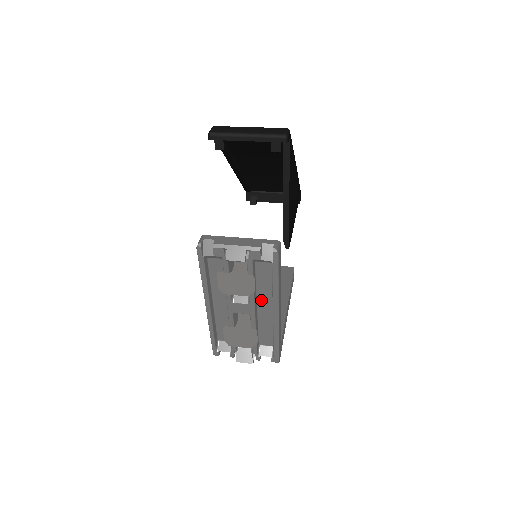
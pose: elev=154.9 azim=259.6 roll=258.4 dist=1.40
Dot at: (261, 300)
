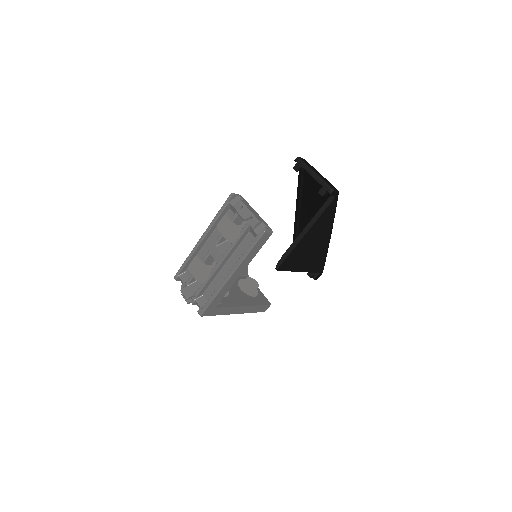
Dot at: (231, 262)
